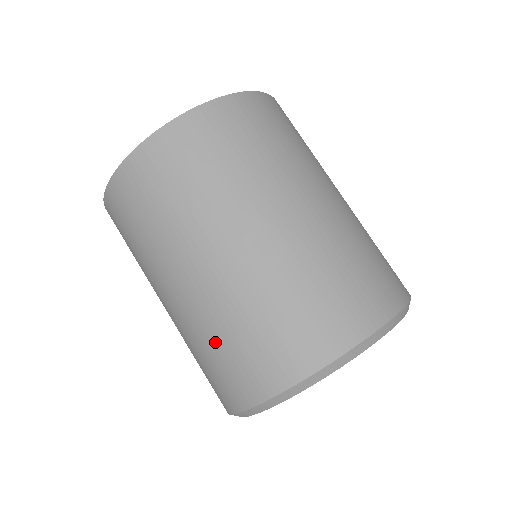
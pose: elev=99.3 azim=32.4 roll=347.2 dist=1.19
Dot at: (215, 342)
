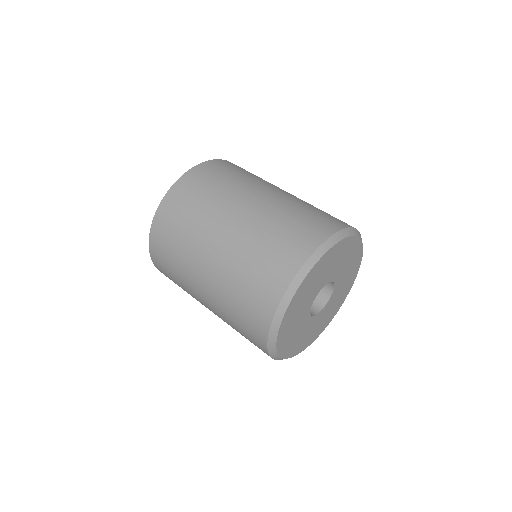
Dot at: (278, 226)
